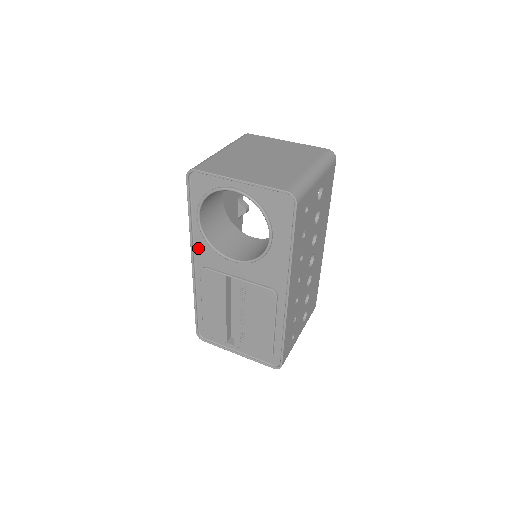
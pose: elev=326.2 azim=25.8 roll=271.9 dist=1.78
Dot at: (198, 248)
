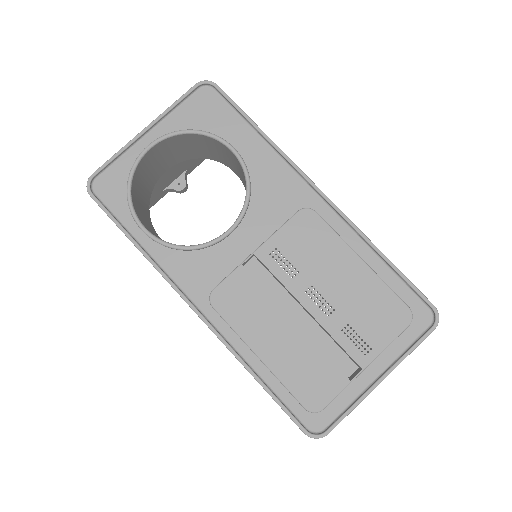
Dot at: (179, 276)
